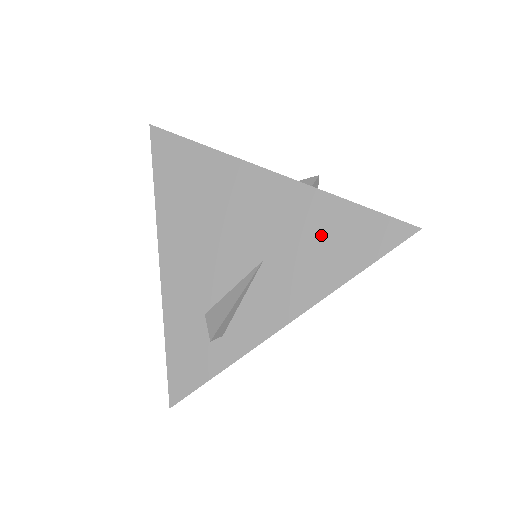
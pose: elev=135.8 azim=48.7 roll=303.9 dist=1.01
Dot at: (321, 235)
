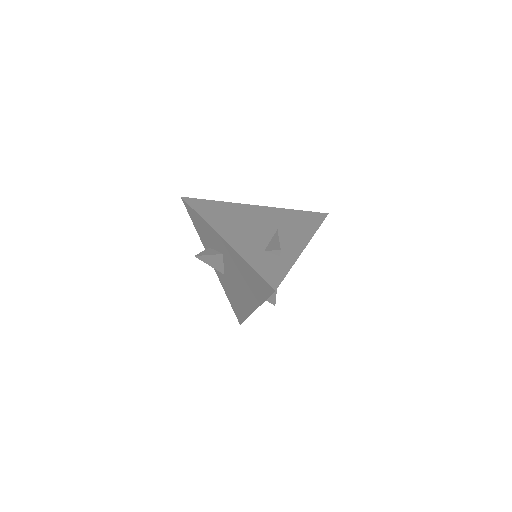
Dot at: (295, 219)
